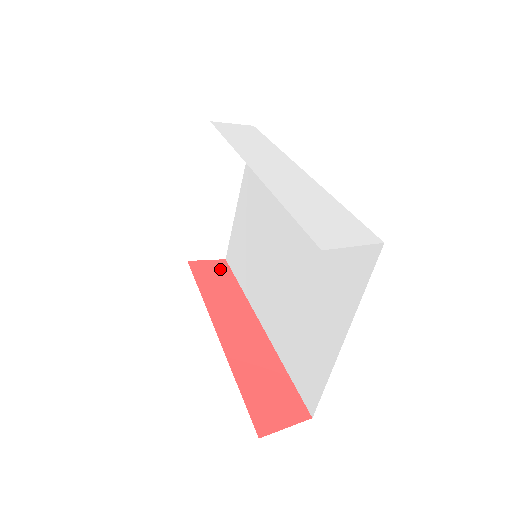
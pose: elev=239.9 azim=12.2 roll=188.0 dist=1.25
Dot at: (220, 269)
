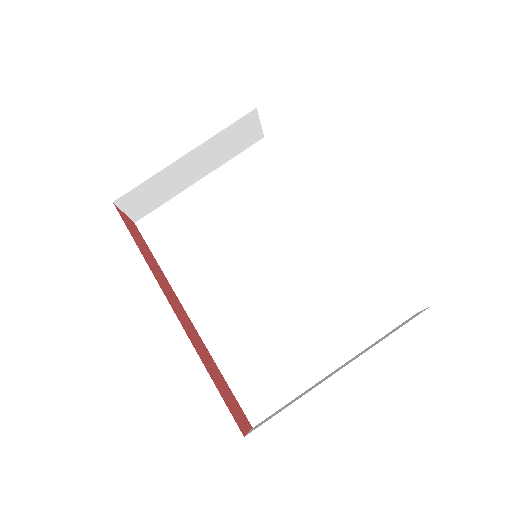
Dot at: (137, 232)
